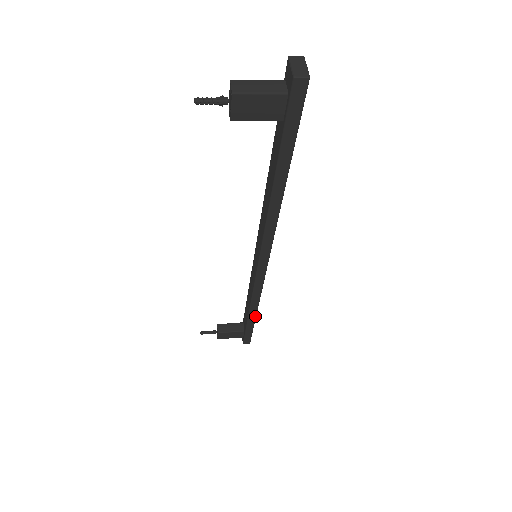
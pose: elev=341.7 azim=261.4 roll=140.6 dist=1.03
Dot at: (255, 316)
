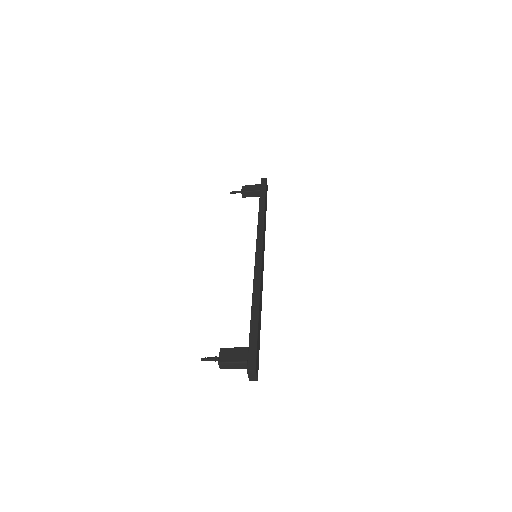
Dot at: (258, 311)
